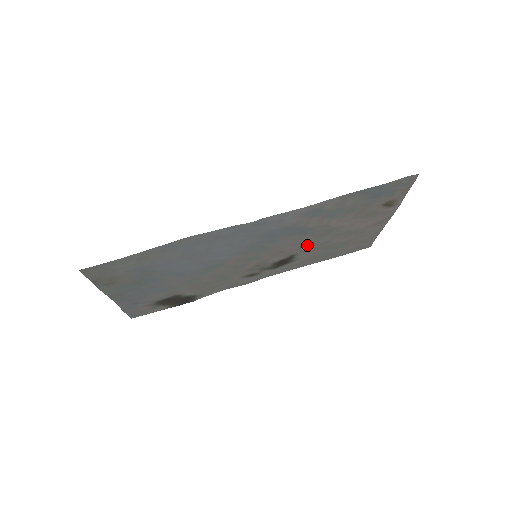
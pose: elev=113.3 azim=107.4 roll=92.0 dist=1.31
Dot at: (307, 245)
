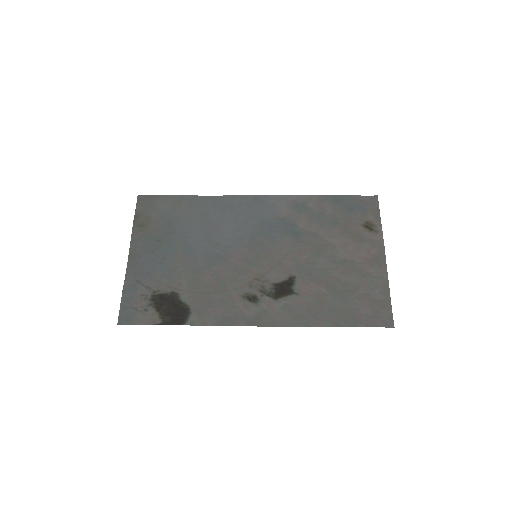
Dot at: (305, 266)
